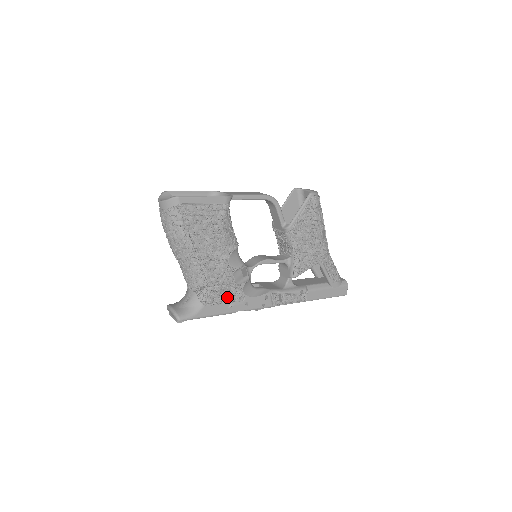
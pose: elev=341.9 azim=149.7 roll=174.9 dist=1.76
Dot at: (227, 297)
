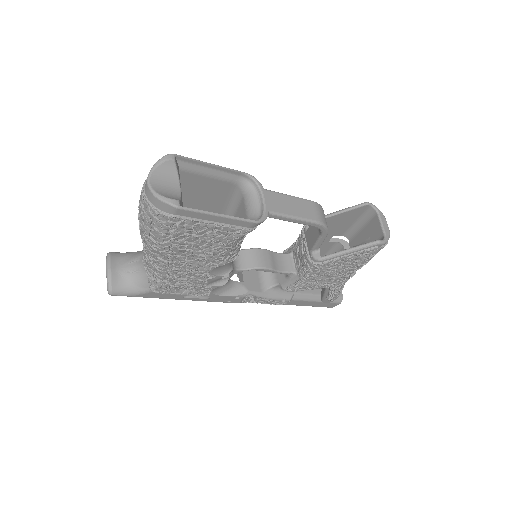
Dot at: (187, 290)
